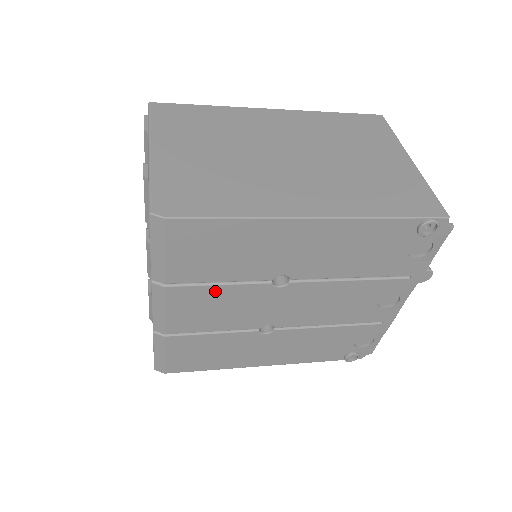
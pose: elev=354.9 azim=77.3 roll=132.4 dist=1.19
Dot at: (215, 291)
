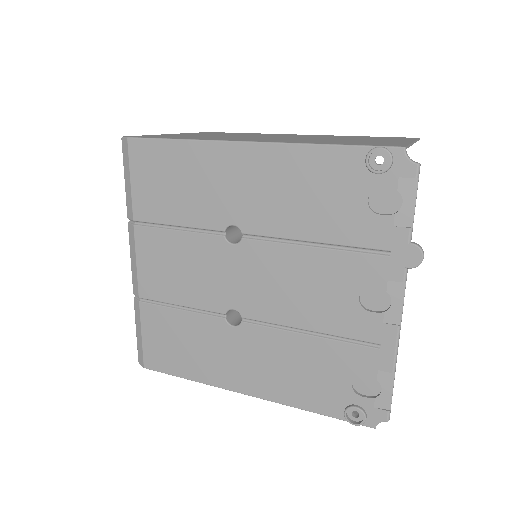
Dot at: (174, 239)
